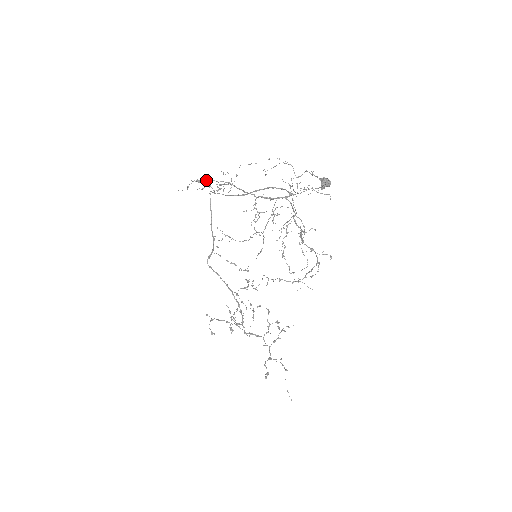
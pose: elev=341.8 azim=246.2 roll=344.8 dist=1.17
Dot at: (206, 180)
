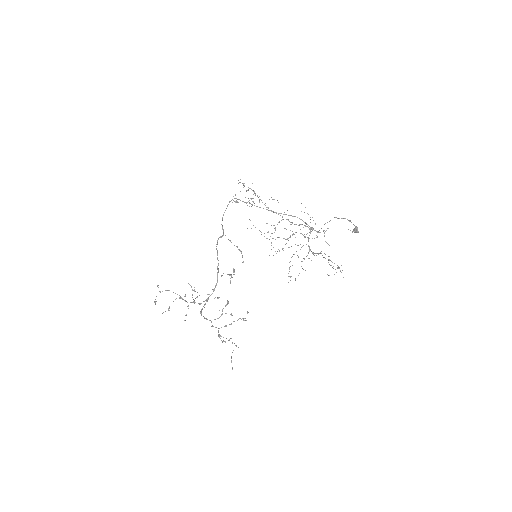
Dot at: occluded
